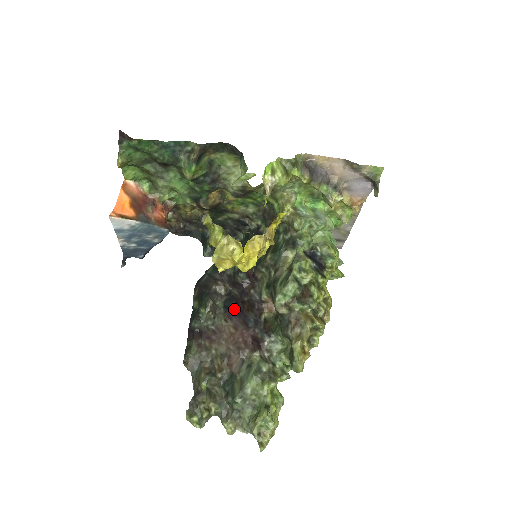
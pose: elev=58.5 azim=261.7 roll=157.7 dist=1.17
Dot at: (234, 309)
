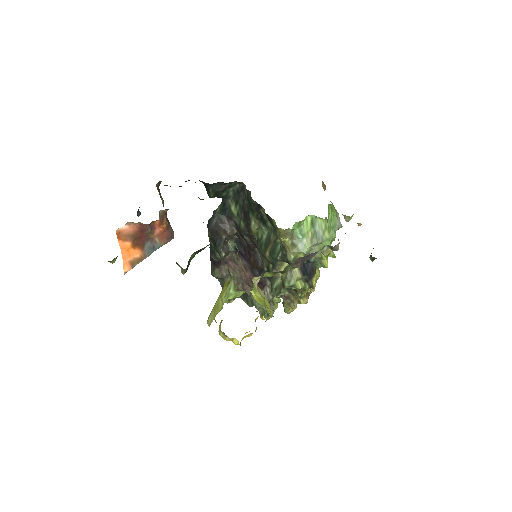
Dot at: (243, 255)
